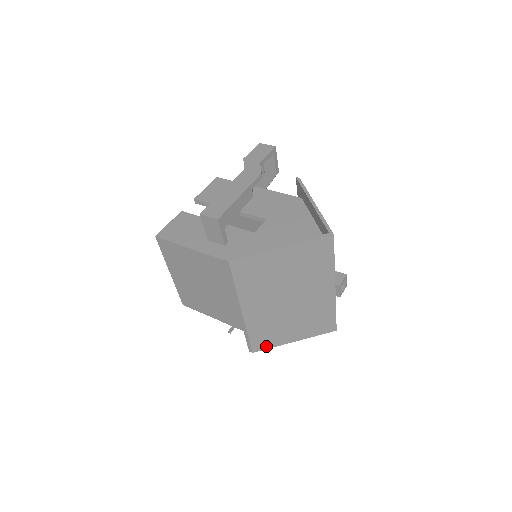
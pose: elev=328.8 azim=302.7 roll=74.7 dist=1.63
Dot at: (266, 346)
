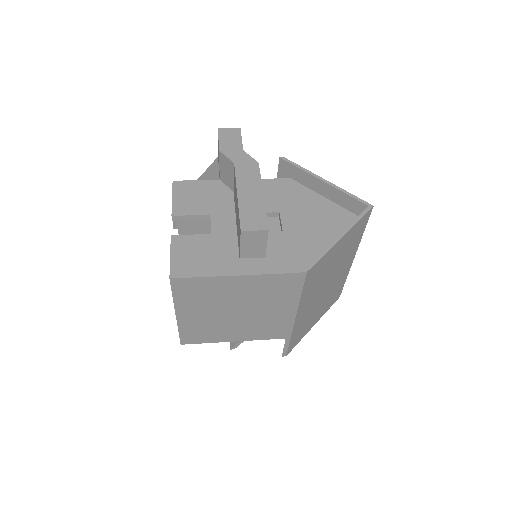
Dot at: (296, 343)
